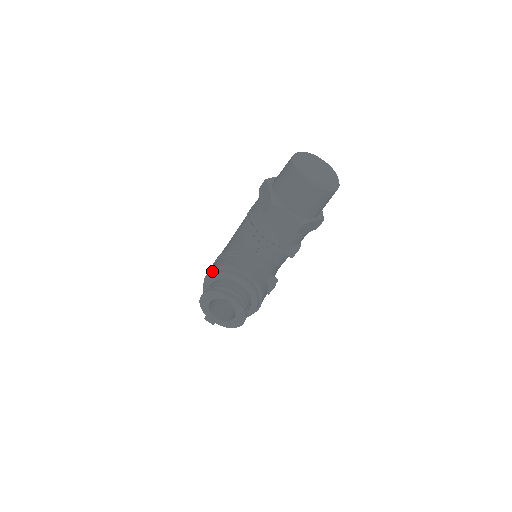
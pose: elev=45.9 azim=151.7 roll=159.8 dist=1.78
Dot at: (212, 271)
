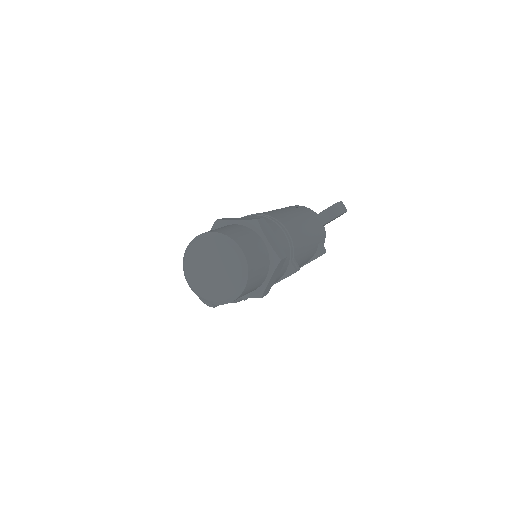
Dot at: occluded
